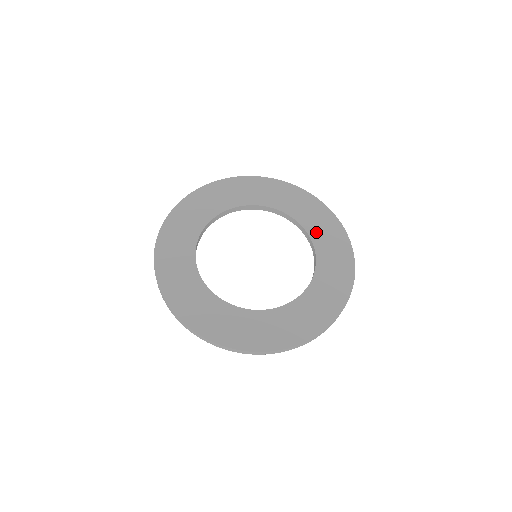
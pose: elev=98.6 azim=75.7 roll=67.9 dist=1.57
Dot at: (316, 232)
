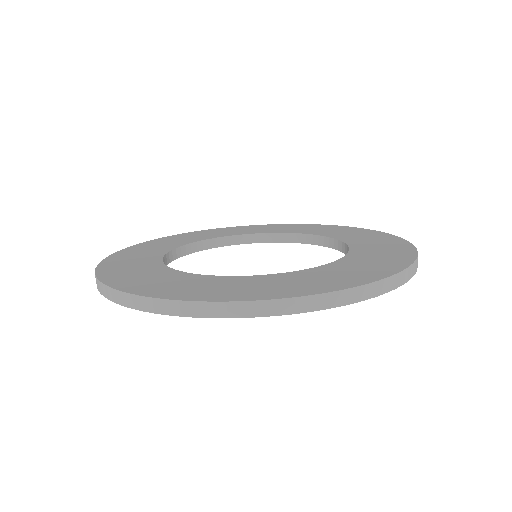
Dot at: (326, 233)
